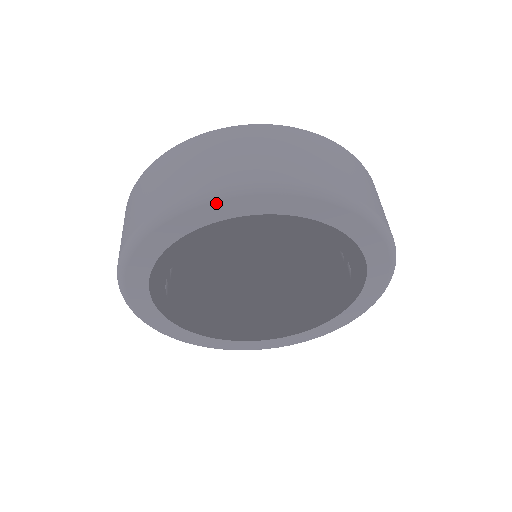
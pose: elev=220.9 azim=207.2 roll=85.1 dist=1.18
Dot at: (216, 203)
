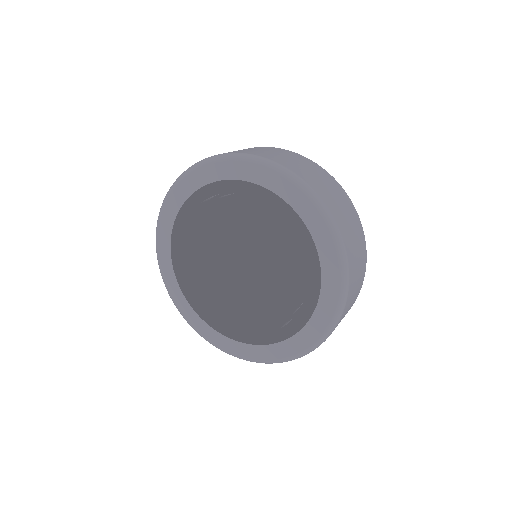
Dot at: (240, 163)
